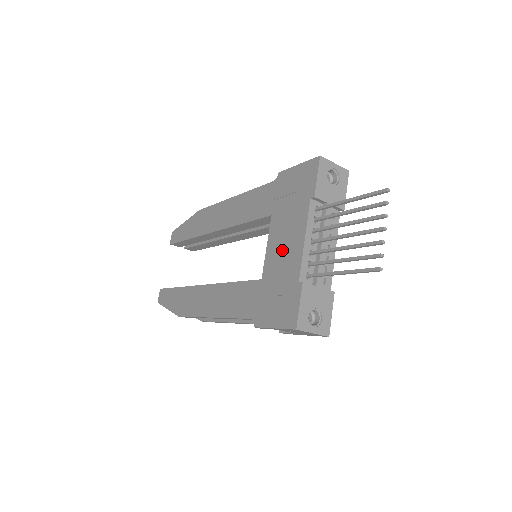
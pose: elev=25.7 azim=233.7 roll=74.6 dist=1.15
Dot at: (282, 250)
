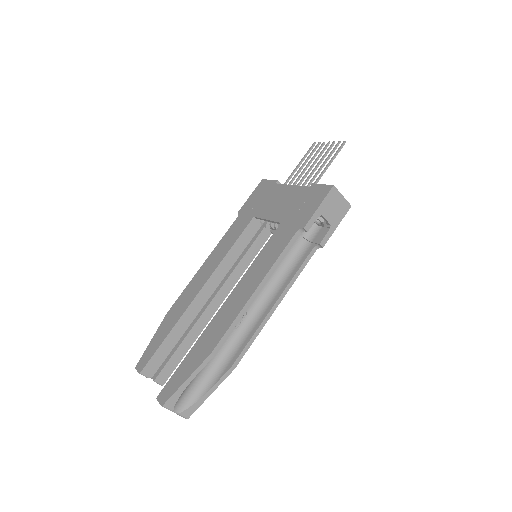
Dot at: (281, 203)
